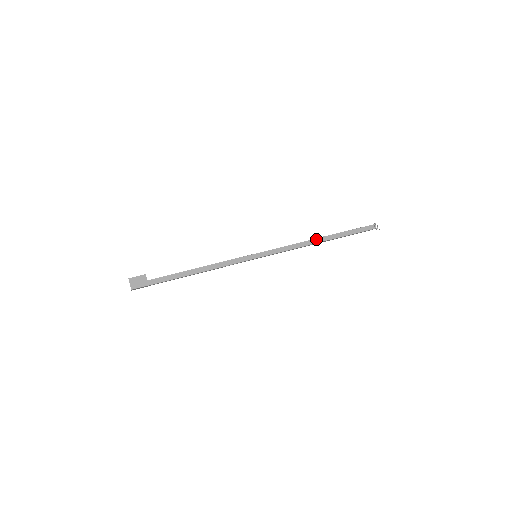
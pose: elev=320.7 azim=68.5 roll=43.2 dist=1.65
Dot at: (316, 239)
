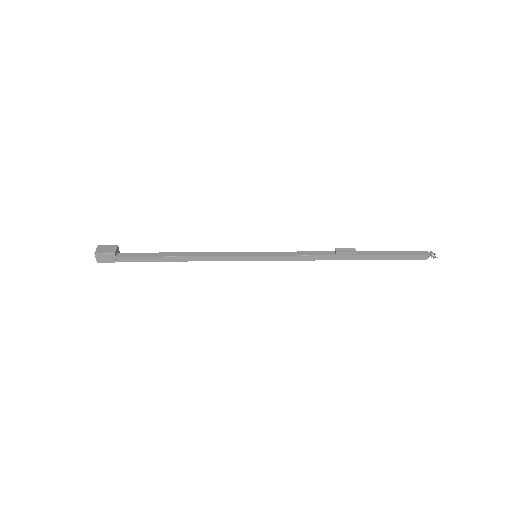
Dot at: (339, 248)
